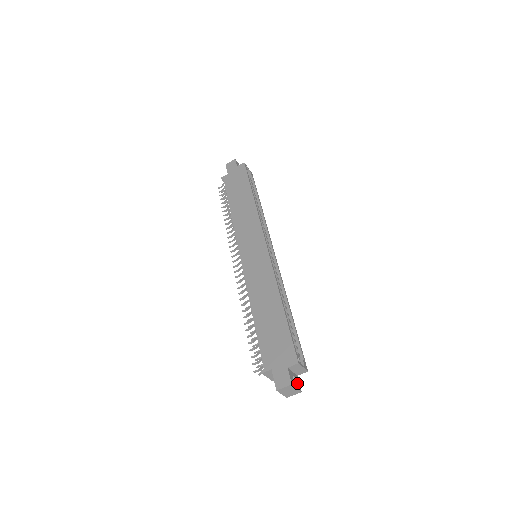
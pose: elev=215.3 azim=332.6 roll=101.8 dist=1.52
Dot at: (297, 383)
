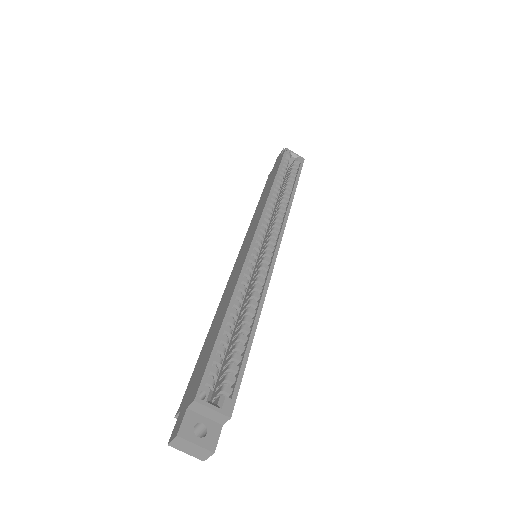
Dot at: (207, 436)
